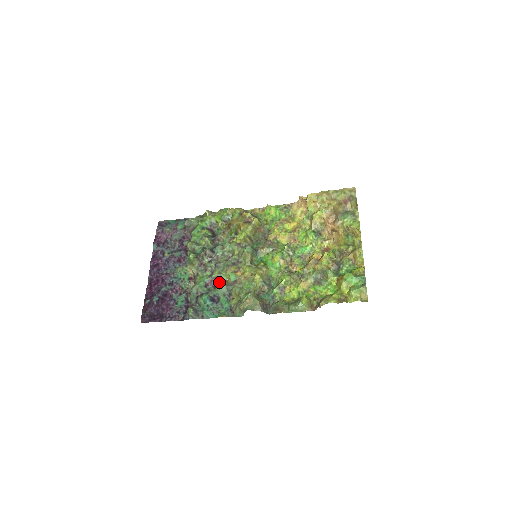
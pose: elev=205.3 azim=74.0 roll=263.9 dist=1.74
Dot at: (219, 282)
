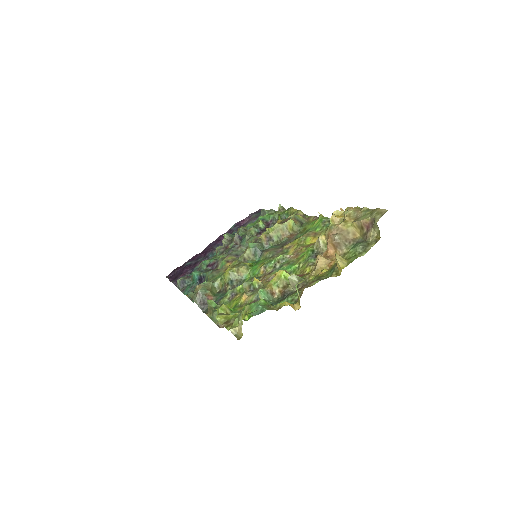
Dot at: (217, 267)
